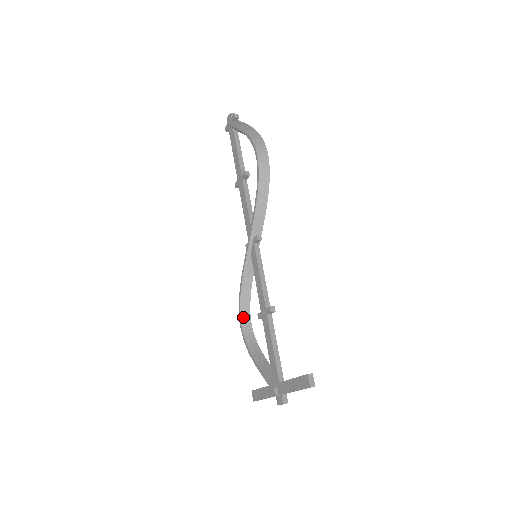
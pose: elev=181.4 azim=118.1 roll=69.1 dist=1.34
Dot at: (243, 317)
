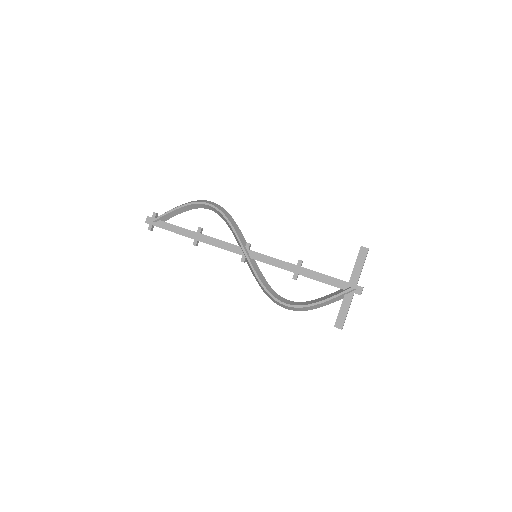
Dot at: (281, 300)
